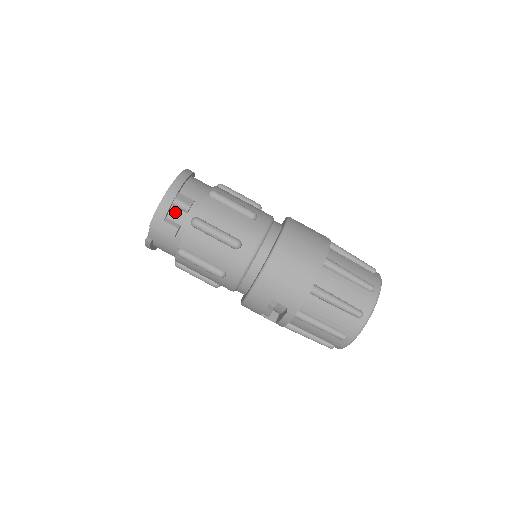
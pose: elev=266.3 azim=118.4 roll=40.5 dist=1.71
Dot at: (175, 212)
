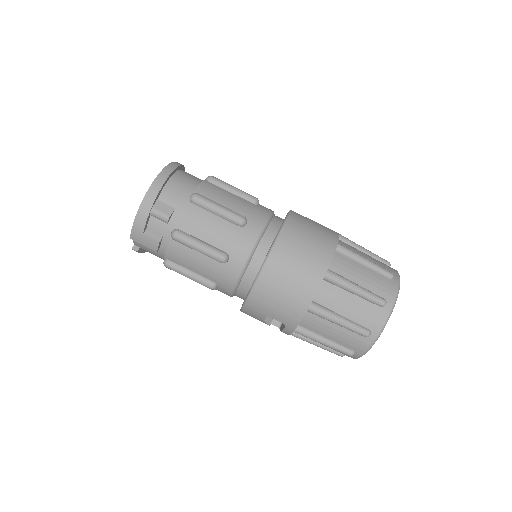
Dot at: (154, 223)
